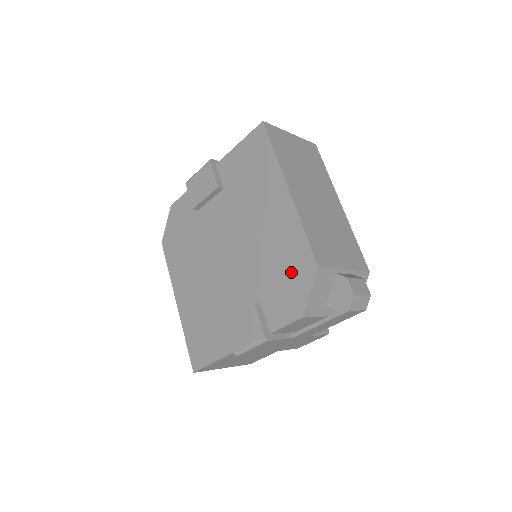
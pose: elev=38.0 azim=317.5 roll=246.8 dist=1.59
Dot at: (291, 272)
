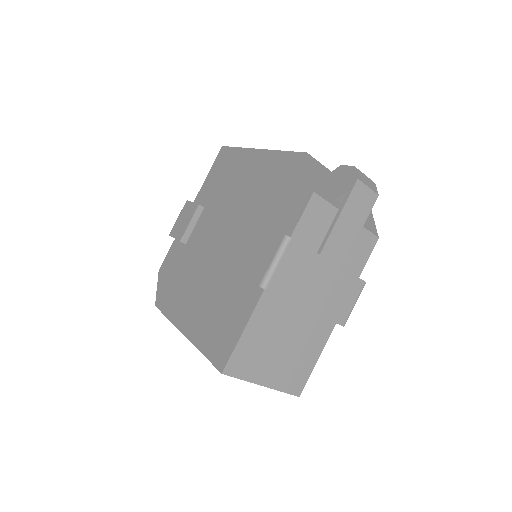
Dot at: (286, 181)
